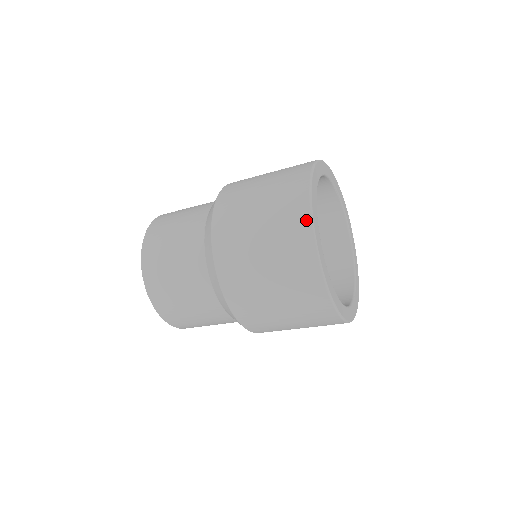
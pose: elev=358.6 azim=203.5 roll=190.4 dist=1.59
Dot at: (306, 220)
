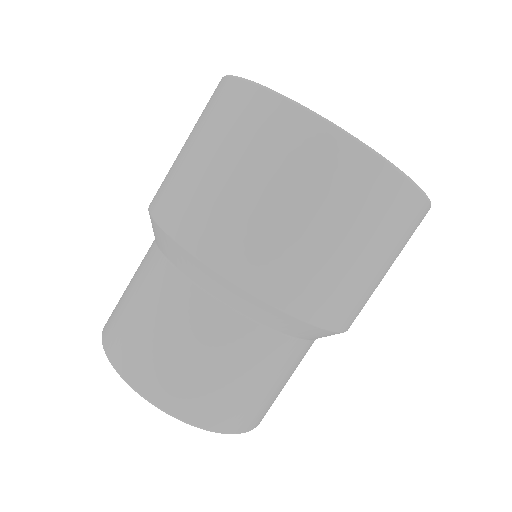
Dot at: occluded
